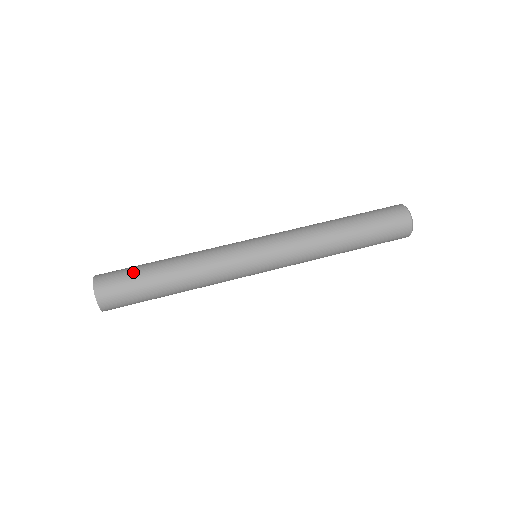
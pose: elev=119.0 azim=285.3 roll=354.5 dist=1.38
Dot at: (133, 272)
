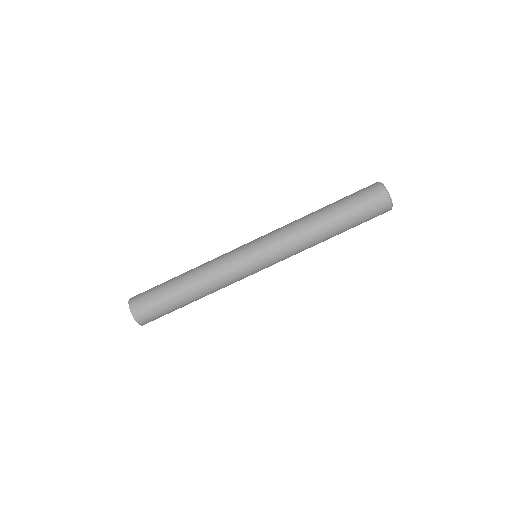
Dot at: (164, 307)
